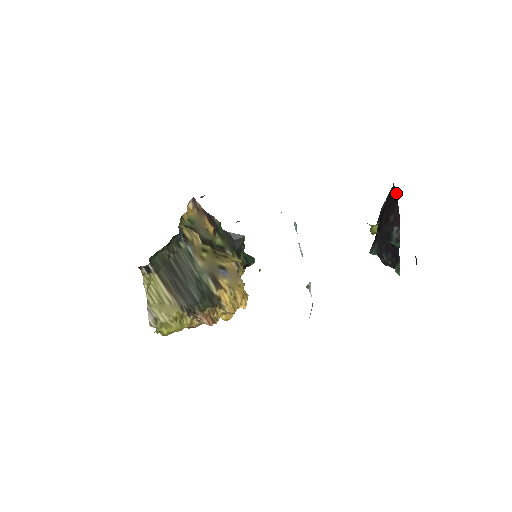
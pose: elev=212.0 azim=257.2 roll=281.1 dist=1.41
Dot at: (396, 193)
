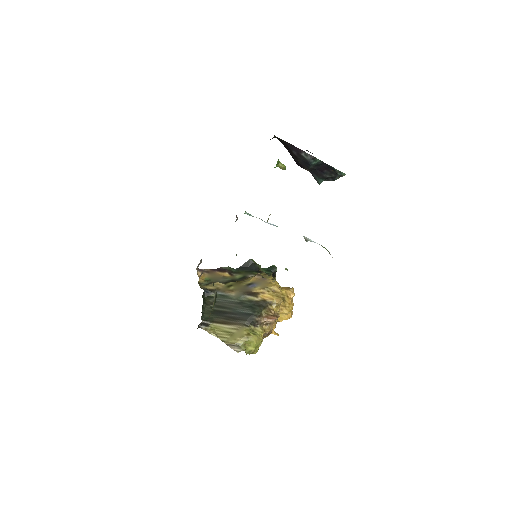
Dot at: (280, 139)
